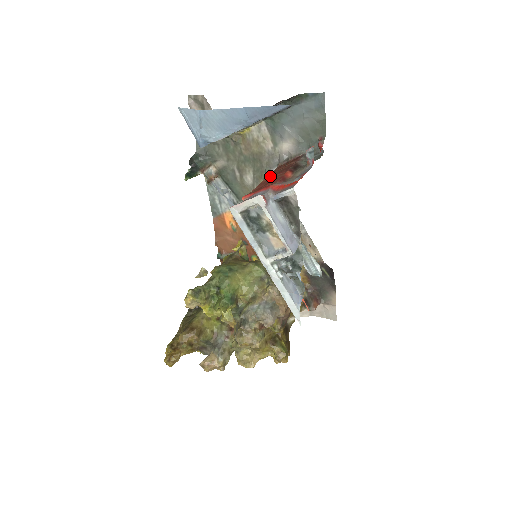
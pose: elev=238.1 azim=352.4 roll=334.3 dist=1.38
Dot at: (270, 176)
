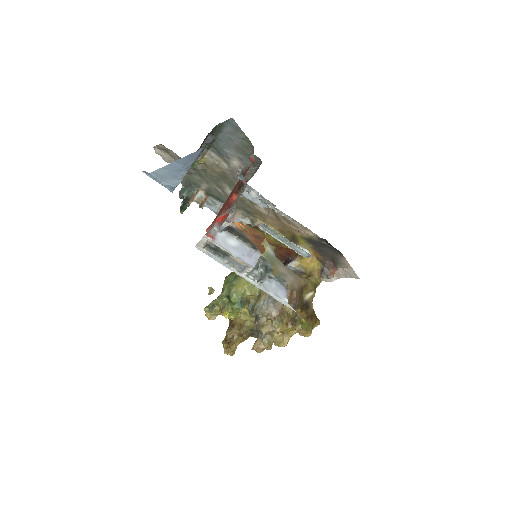
Dot at: occluded
